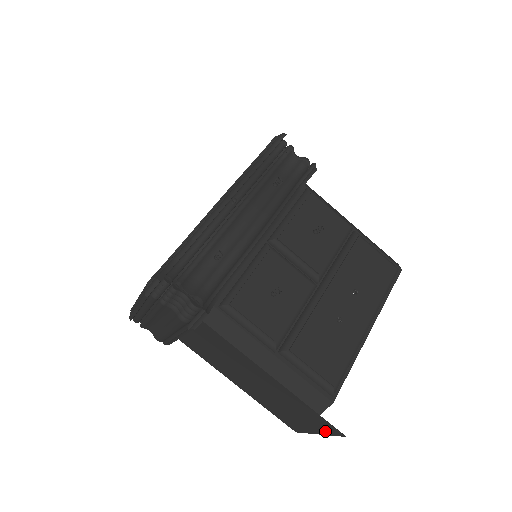
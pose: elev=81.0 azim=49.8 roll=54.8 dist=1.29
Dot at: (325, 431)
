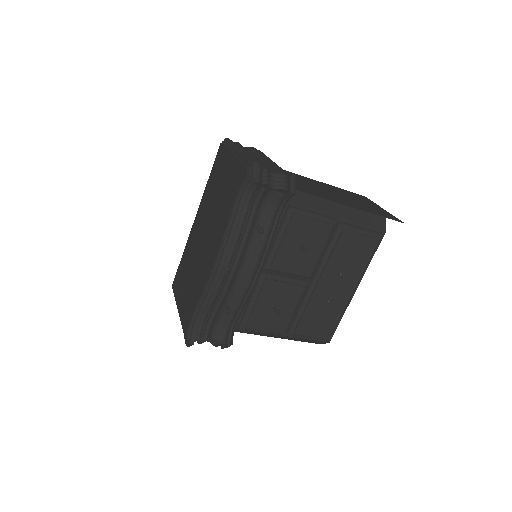
Dot at: occluded
